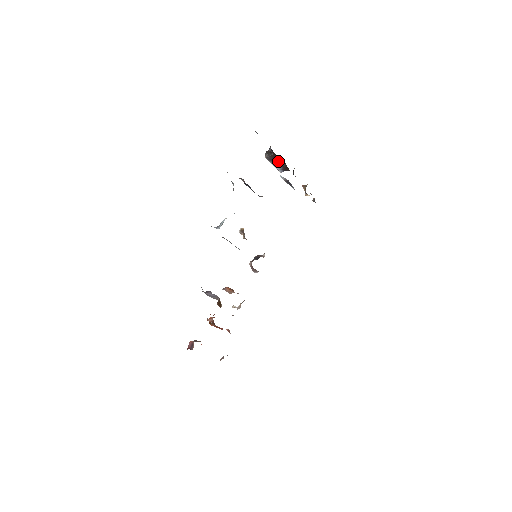
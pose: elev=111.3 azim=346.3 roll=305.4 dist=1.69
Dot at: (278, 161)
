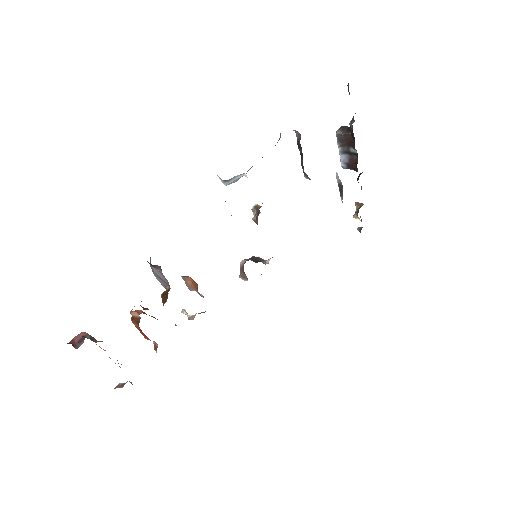
Dot at: (350, 148)
